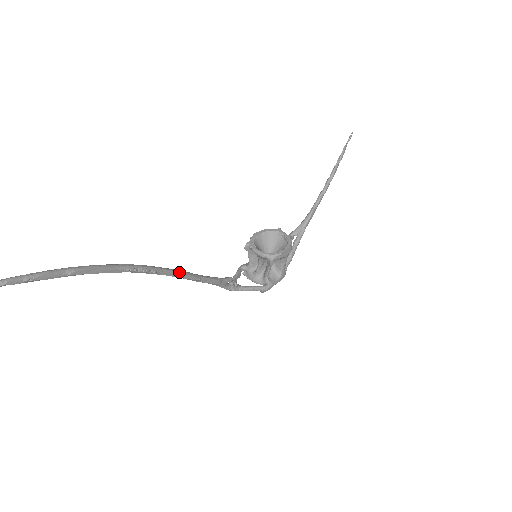
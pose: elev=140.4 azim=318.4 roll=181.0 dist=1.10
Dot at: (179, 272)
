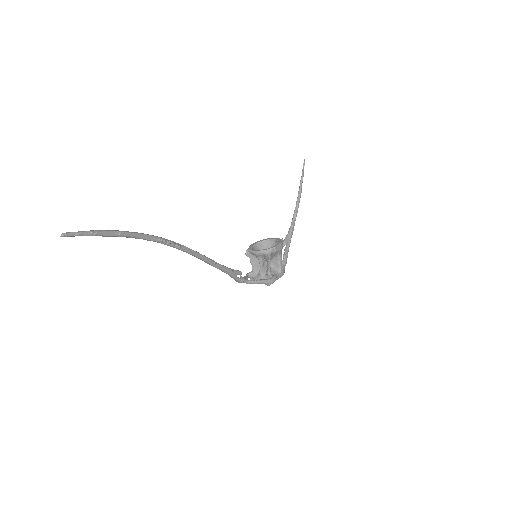
Dot at: (197, 252)
